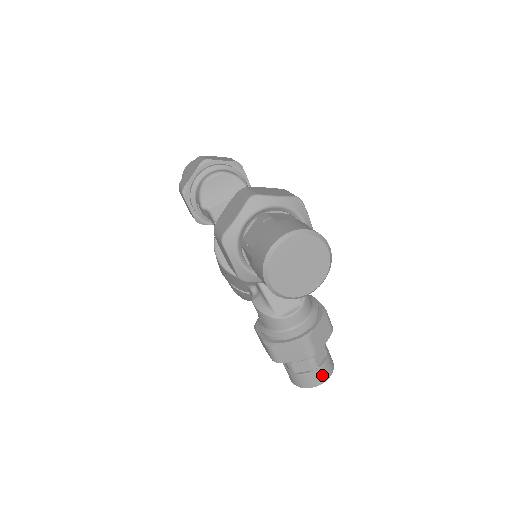
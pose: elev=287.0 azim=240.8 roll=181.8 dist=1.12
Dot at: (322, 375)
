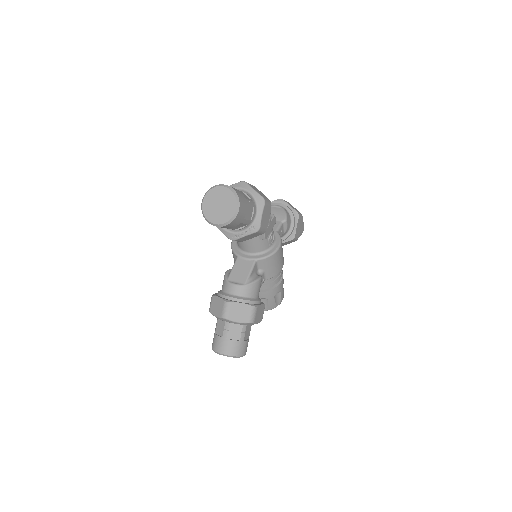
Dot at: (225, 347)
